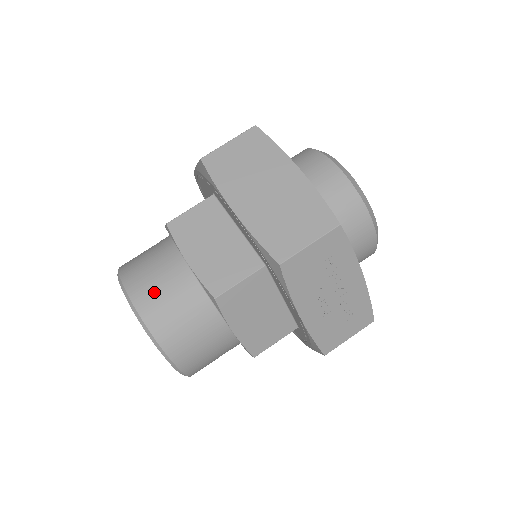
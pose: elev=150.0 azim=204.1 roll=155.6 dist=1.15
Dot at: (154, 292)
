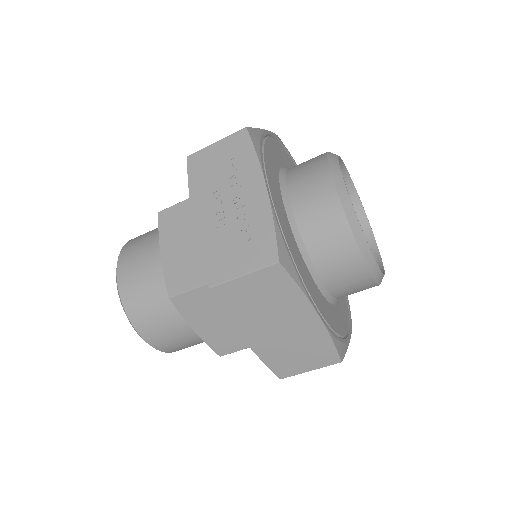
Dot at: occluded
